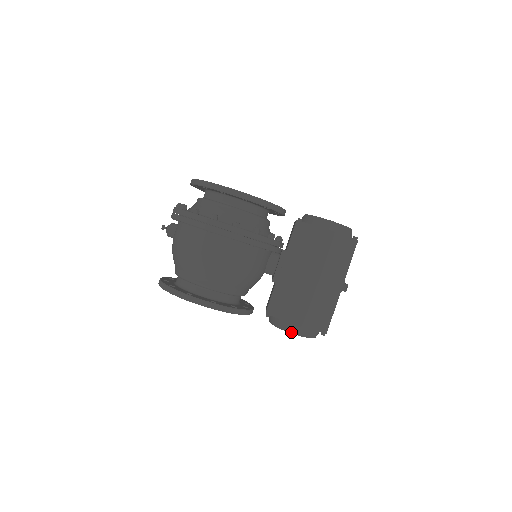
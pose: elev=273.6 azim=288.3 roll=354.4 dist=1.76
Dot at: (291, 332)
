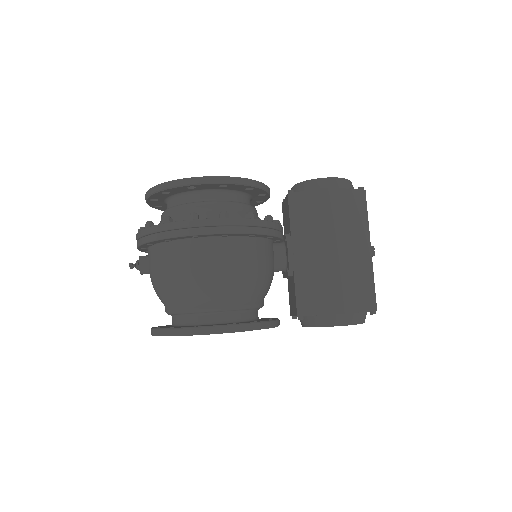
Dot at: (337, 325)
